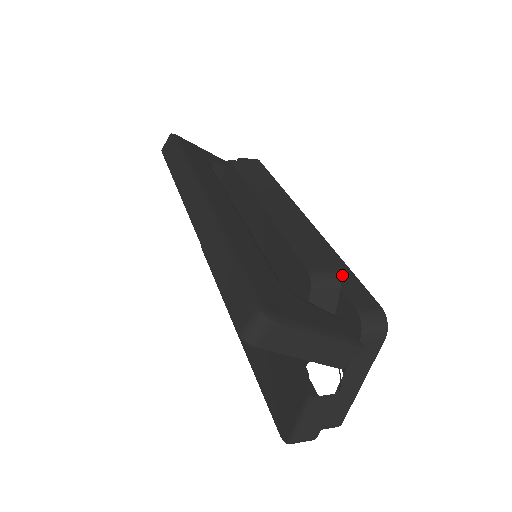
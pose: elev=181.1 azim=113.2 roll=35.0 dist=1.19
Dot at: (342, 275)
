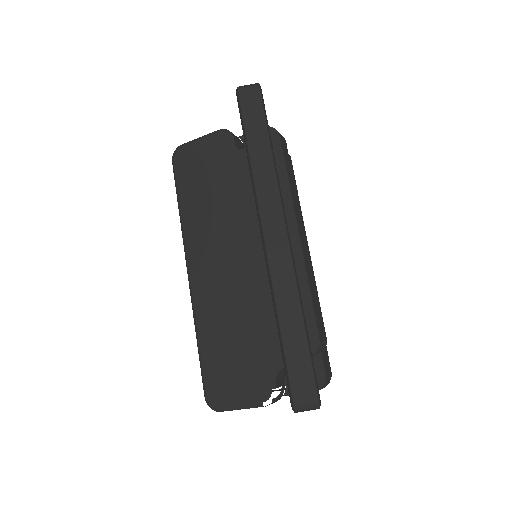
Dot at: occluded
